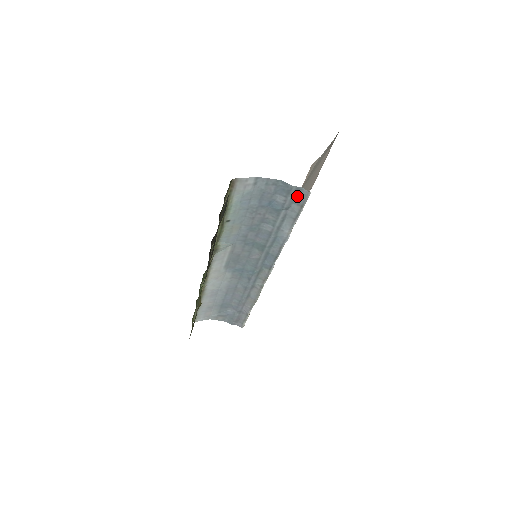
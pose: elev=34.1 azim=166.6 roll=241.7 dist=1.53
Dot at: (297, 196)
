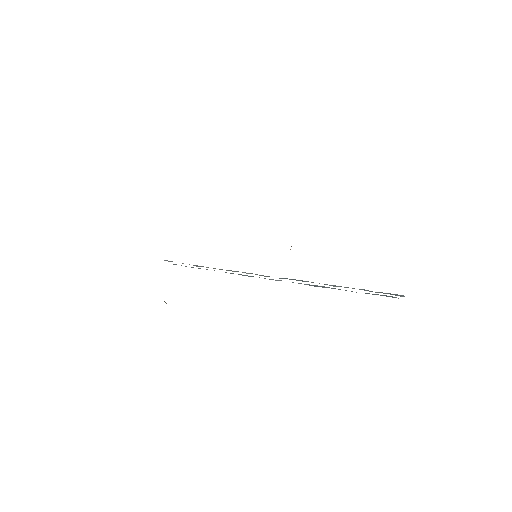
Dot at: (389, 293)
